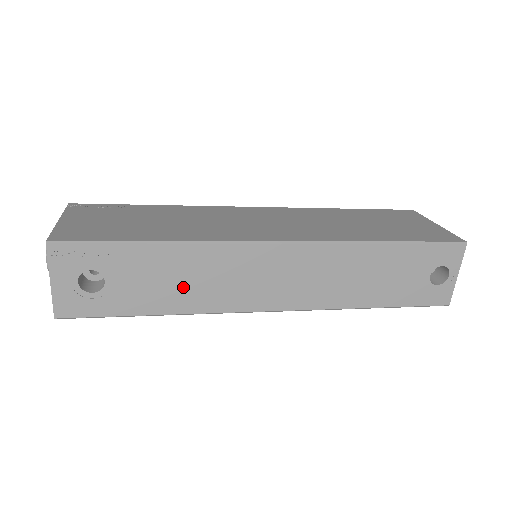
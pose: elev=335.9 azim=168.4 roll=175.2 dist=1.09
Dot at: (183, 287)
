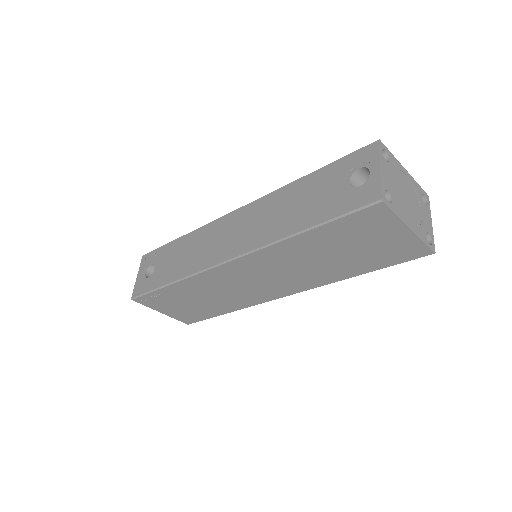
Dot at: (184, 260)
